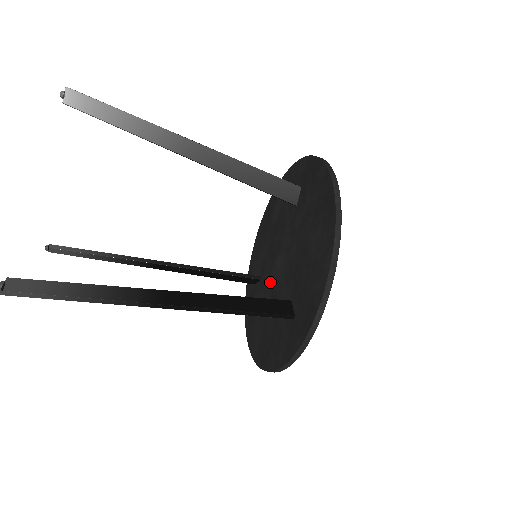
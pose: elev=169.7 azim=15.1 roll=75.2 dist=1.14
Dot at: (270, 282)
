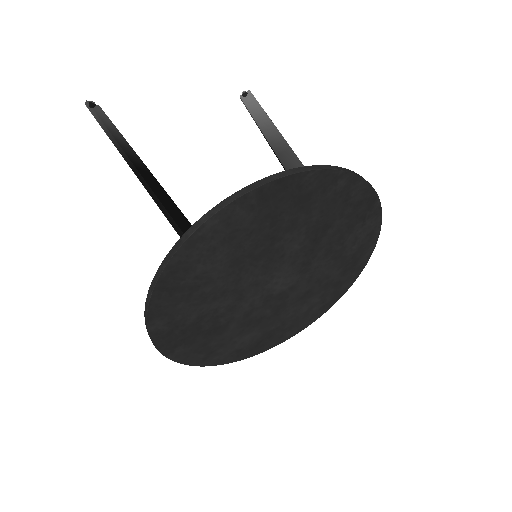
Dot at: occluded
